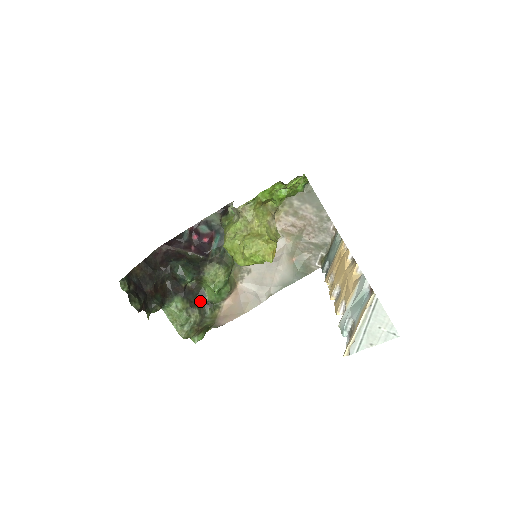
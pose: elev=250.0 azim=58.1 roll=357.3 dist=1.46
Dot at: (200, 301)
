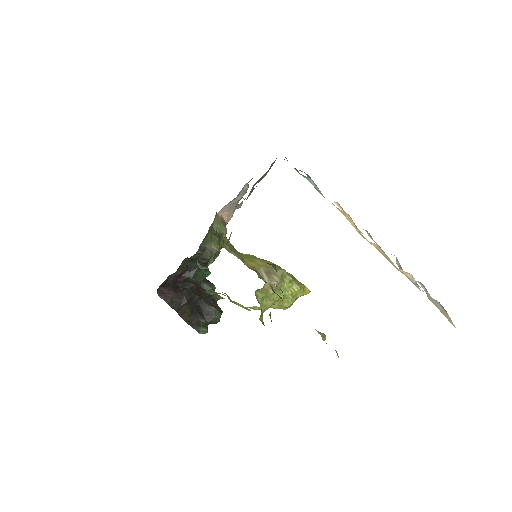
Dot at: occluded
